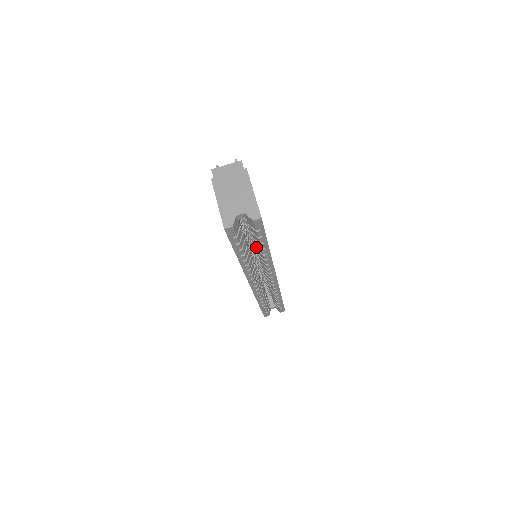
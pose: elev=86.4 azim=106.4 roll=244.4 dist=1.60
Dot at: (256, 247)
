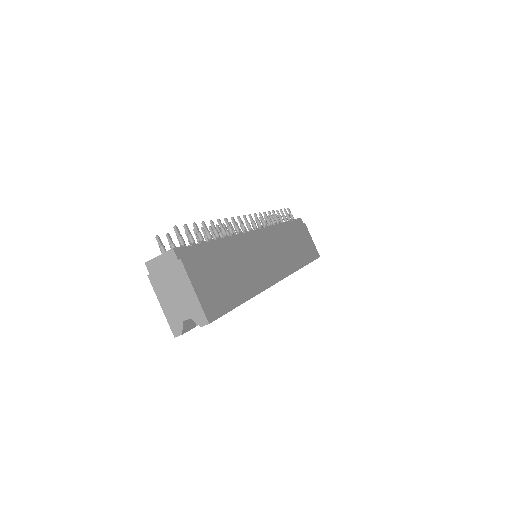
Dot at: occluded
